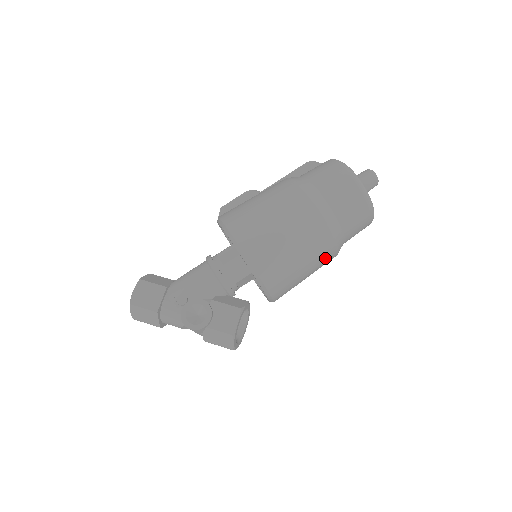
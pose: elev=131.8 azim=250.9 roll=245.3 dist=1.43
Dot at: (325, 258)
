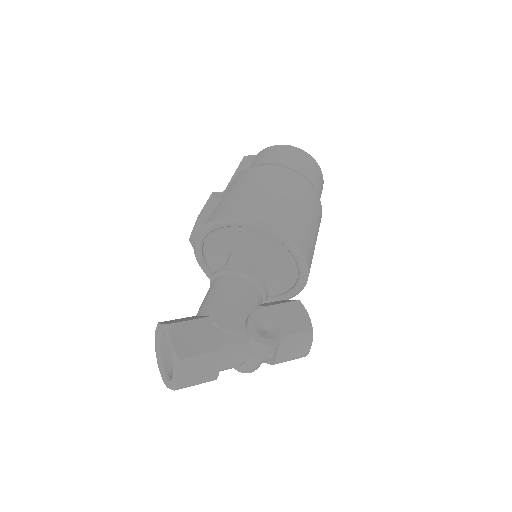
Dot at: occluded
